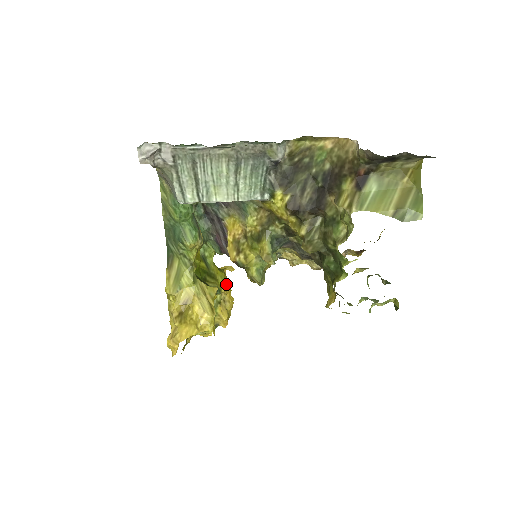
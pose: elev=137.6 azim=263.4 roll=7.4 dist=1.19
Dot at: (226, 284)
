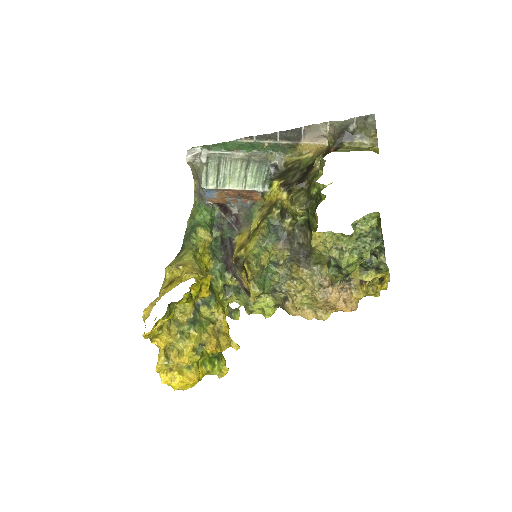
Dot at: occluded
